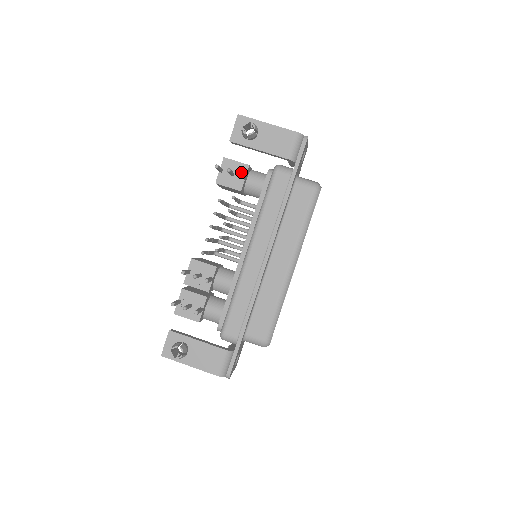
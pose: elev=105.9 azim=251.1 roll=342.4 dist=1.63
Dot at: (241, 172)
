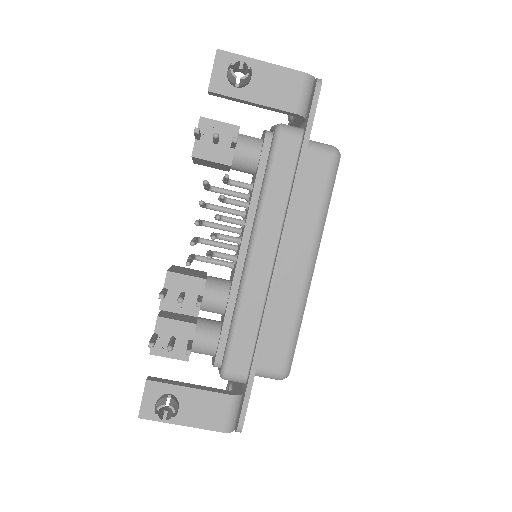
Dot at: (235, 137)
